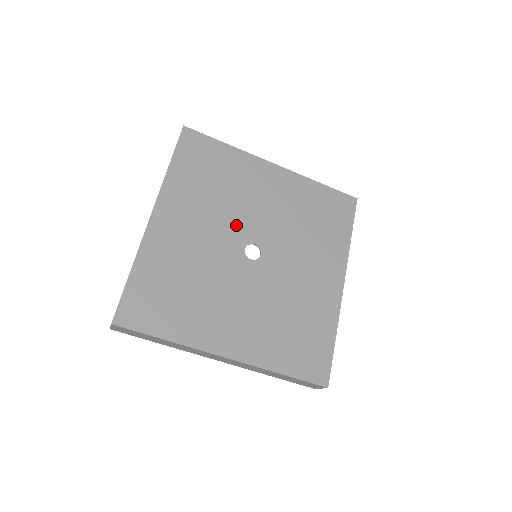
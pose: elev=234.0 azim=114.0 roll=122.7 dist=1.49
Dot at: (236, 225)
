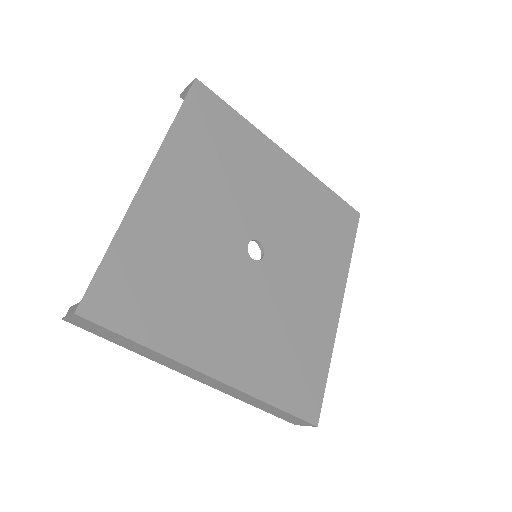
Dot at: (241, 214)
